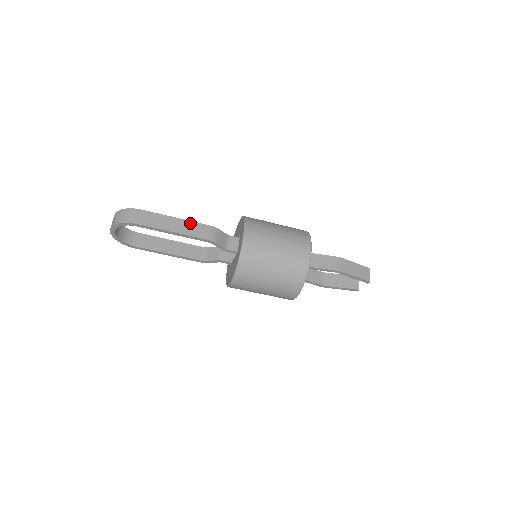
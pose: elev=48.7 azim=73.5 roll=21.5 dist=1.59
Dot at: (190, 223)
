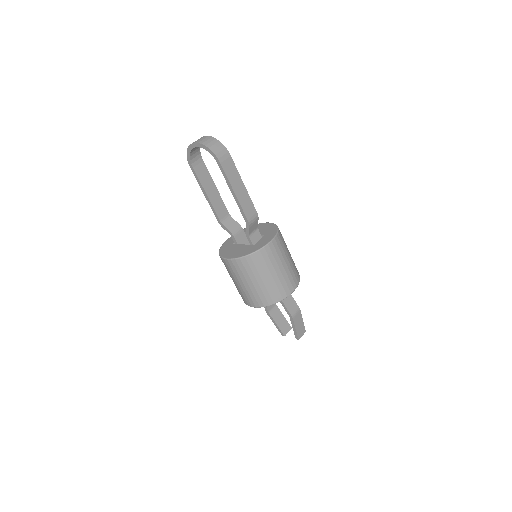
Dot at: (248, 197)
